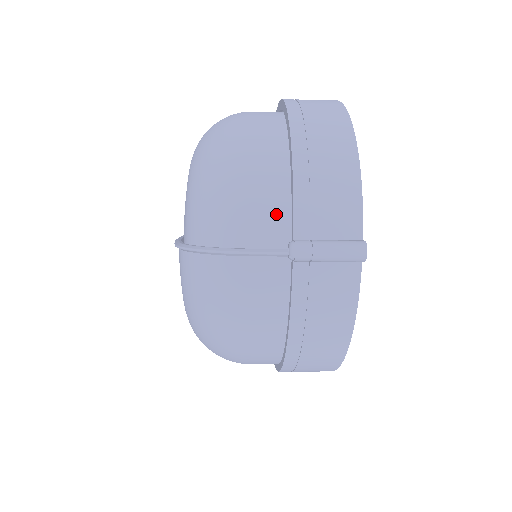
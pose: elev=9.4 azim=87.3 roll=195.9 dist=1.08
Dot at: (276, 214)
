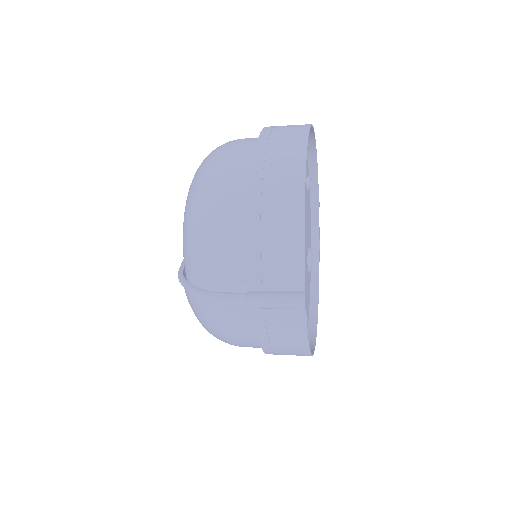
Dot at: (240, 266)
